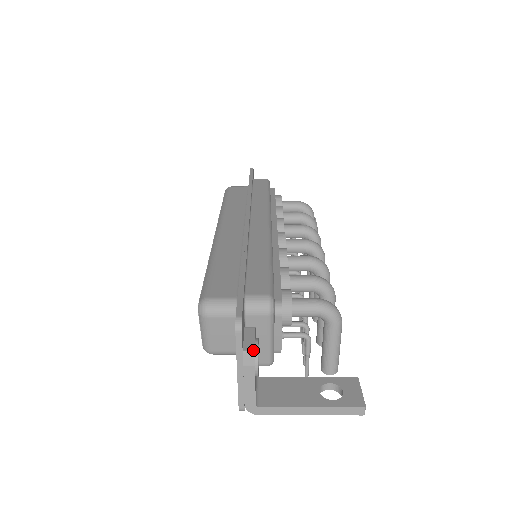
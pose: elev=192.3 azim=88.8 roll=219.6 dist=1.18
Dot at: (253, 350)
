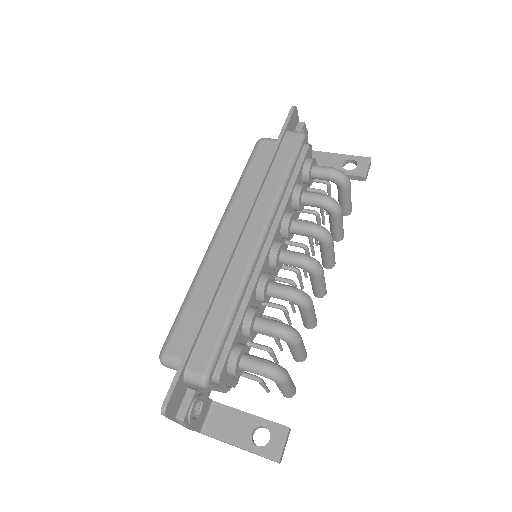
Dot at: (182, 419)
